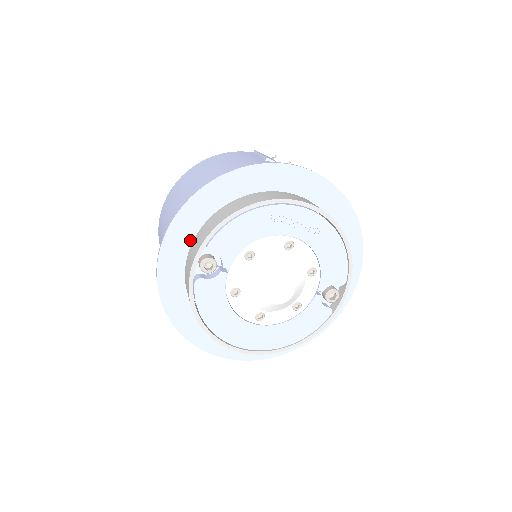
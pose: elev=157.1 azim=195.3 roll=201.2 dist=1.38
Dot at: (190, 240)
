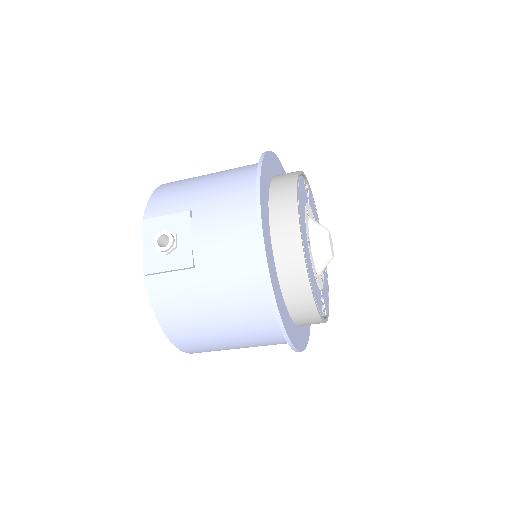
Dot at: occluded
